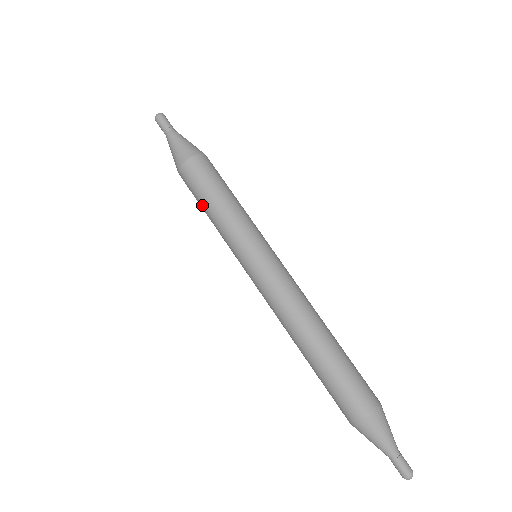
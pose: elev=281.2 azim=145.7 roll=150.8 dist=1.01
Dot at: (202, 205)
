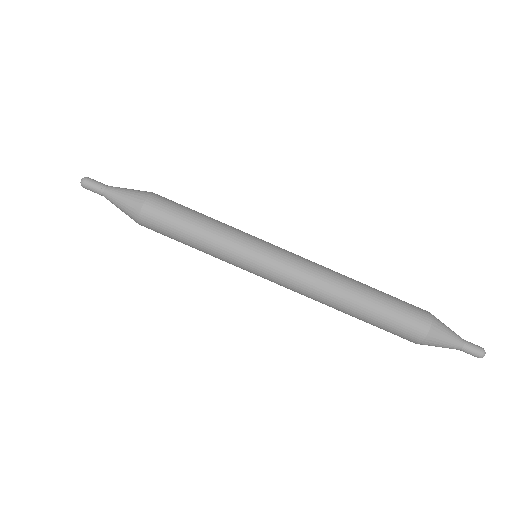
Dot at: (181, 242)
